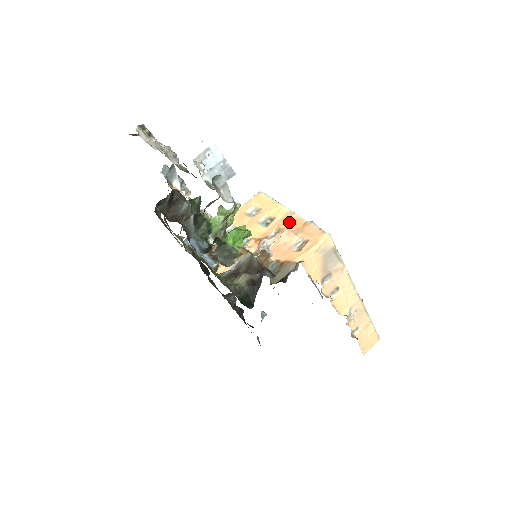
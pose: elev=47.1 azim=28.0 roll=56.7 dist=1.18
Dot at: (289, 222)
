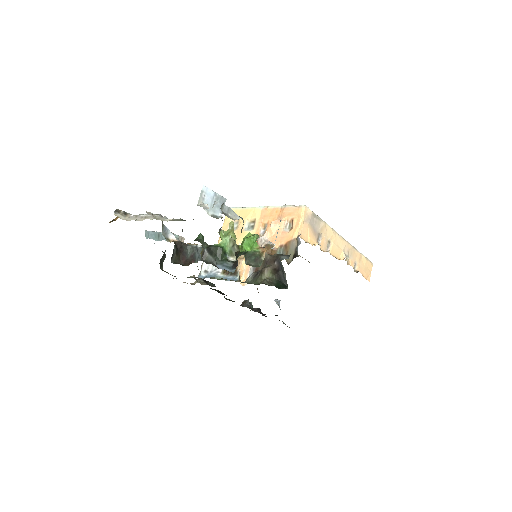
Dot at: (268, 215)
